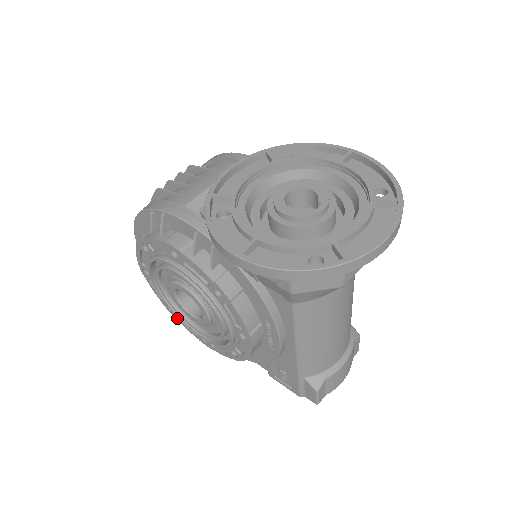
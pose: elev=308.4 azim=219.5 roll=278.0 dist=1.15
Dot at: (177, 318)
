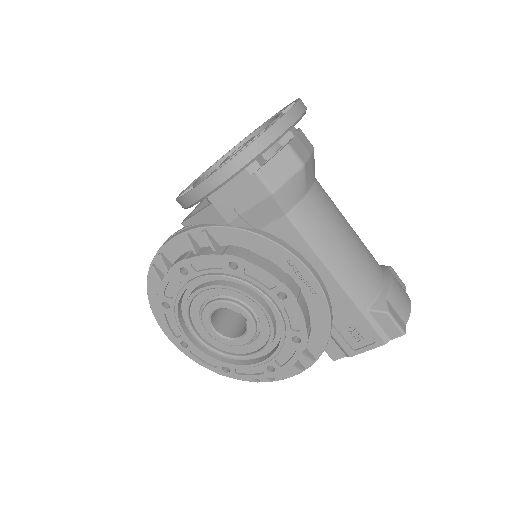
Dot at: (238, 375)
